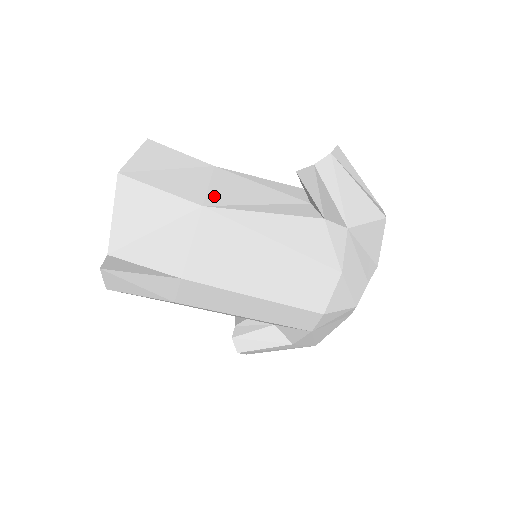
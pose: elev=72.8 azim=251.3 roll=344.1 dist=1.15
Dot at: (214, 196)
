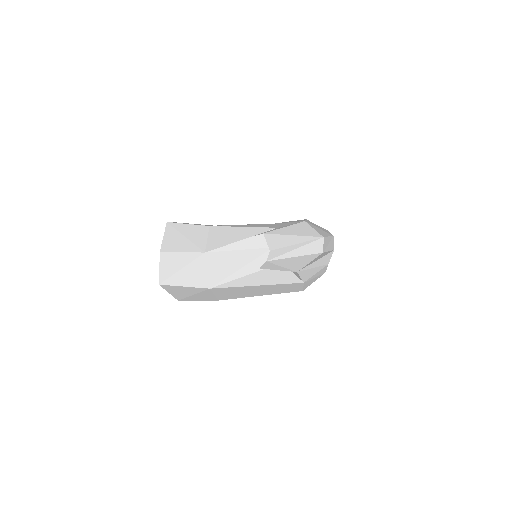
Dot at: (213, 278)
